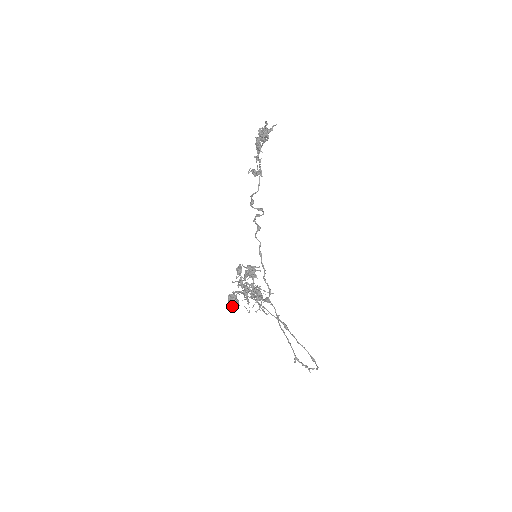
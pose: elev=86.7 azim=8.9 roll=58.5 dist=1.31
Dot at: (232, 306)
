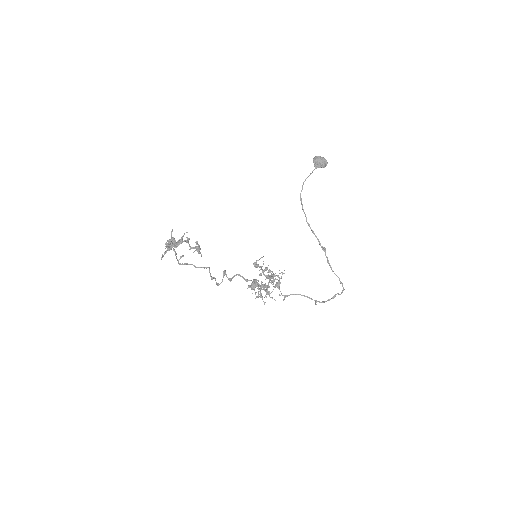
Dot at: occluded
